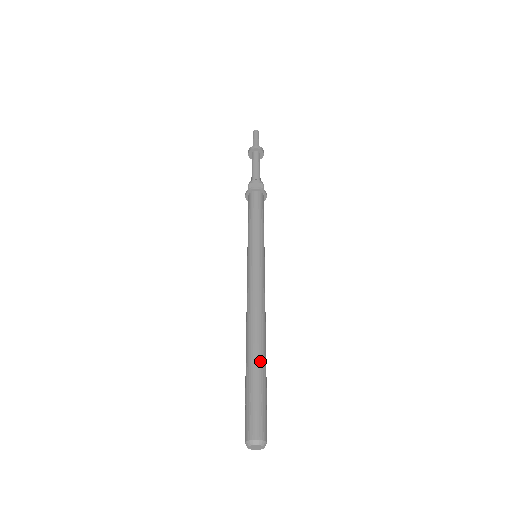
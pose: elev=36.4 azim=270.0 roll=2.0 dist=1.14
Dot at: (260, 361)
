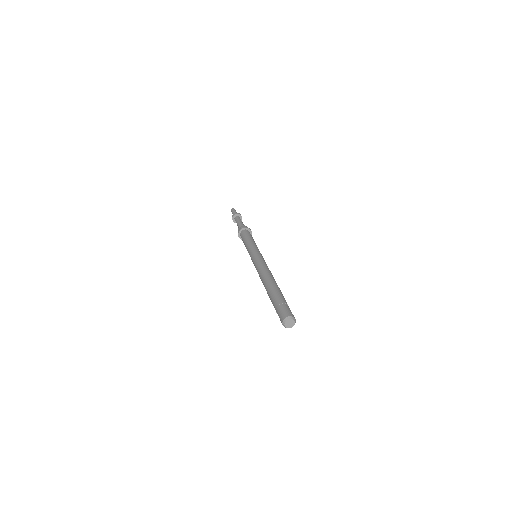
Dot at: (280, 290)
